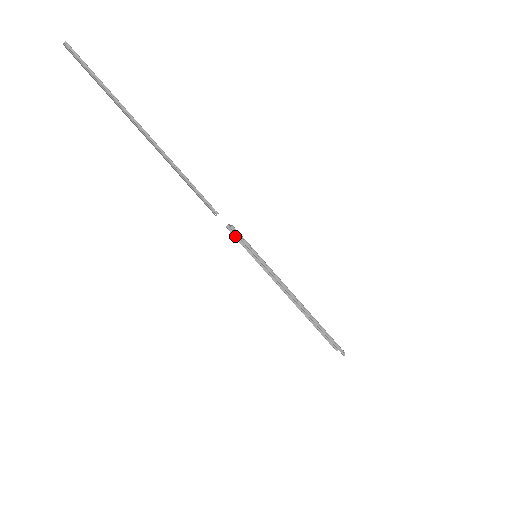
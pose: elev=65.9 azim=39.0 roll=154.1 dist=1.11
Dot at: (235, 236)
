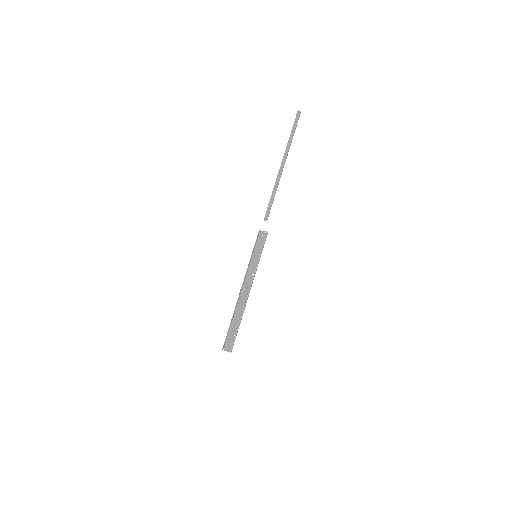
Dot at: (257, 238)
